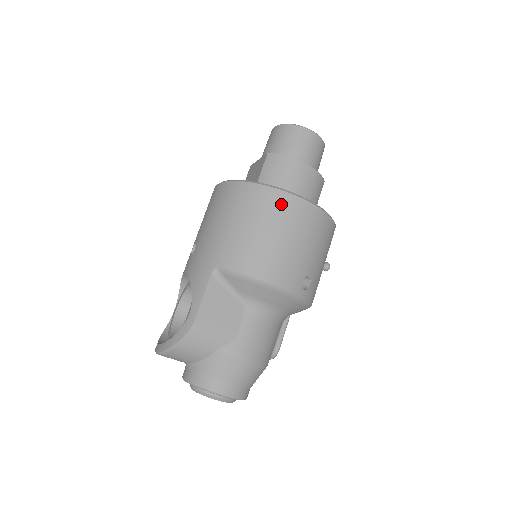
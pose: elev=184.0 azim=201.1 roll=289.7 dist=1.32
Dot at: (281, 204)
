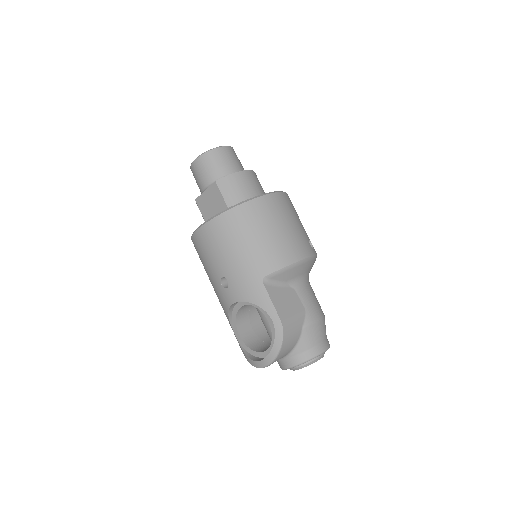
Dot at: (266, 206)
